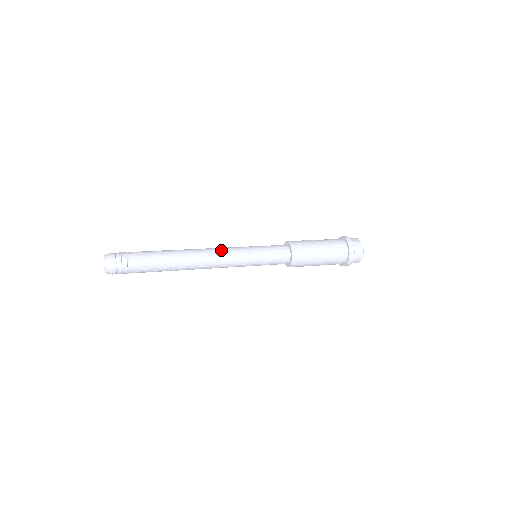
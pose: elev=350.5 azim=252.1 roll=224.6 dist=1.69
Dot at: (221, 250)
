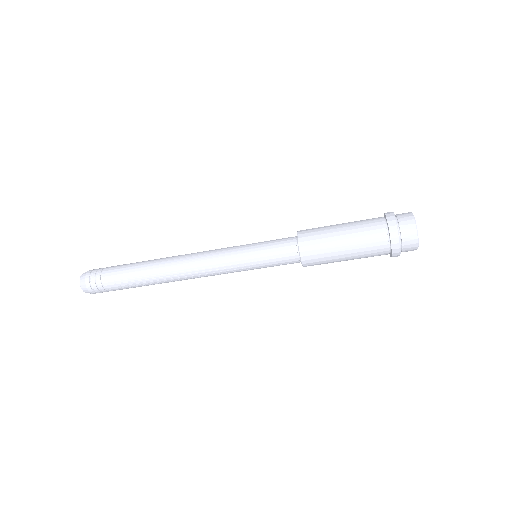
Dot at: (207, 251)
